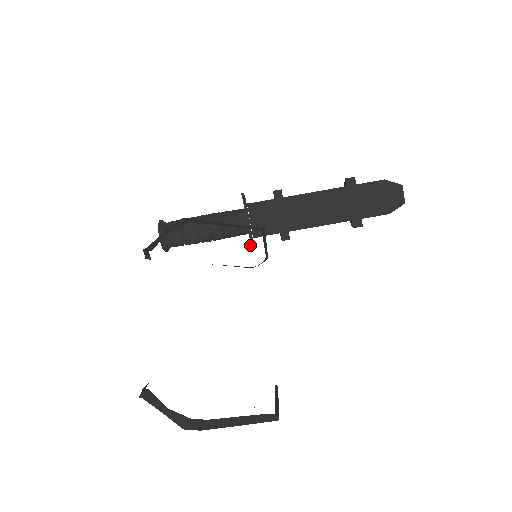
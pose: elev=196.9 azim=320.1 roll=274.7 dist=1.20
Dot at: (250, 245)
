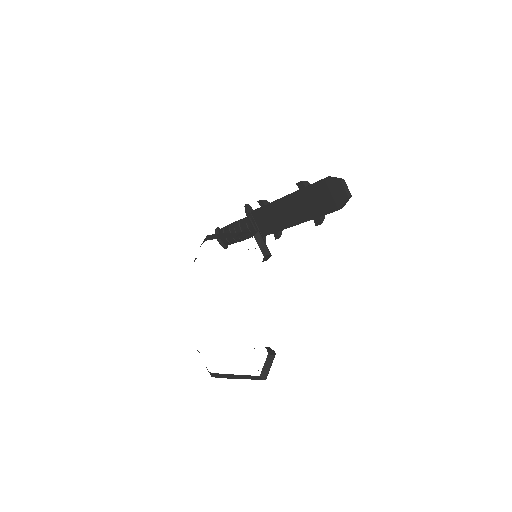
Dot at: occluded
